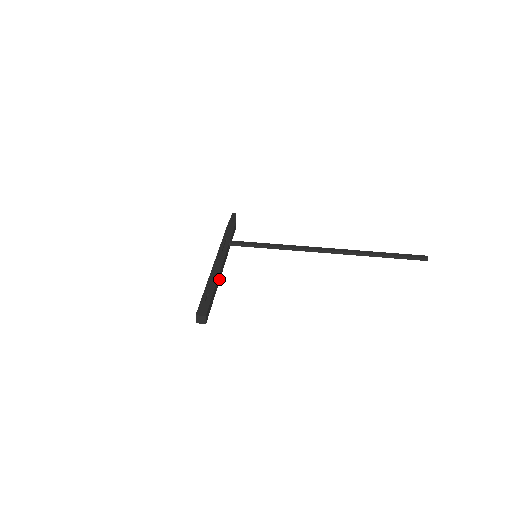
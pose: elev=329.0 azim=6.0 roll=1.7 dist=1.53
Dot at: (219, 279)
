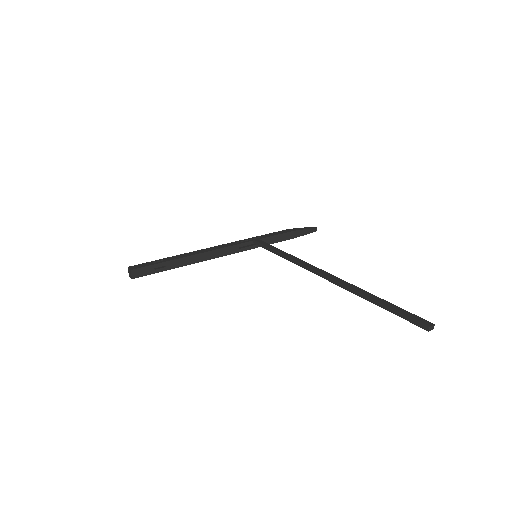
Dot at: (200, 260)
